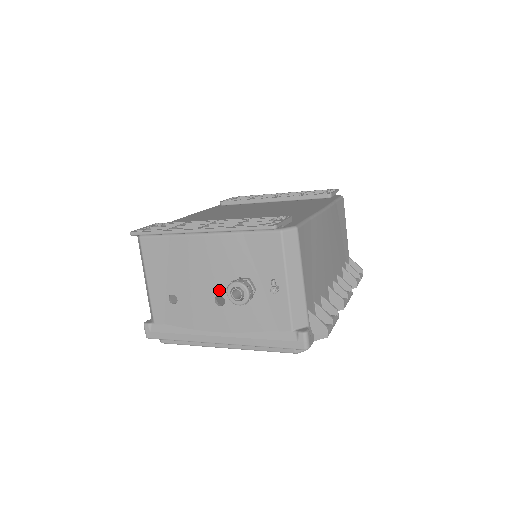
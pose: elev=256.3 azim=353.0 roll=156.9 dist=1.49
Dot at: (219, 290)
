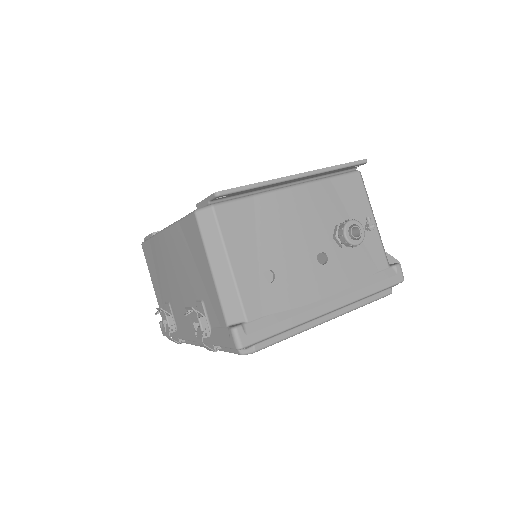
Dot at: (319, 246)
